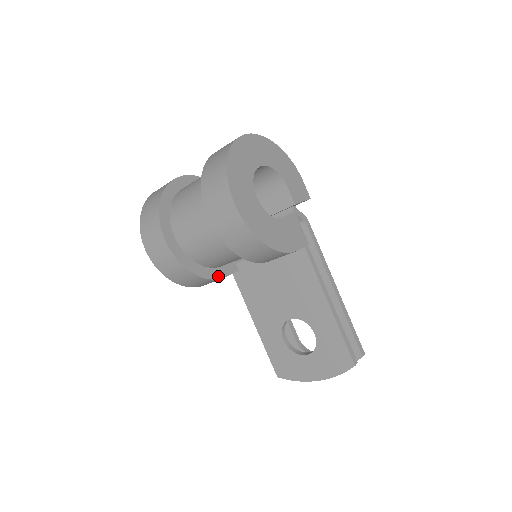
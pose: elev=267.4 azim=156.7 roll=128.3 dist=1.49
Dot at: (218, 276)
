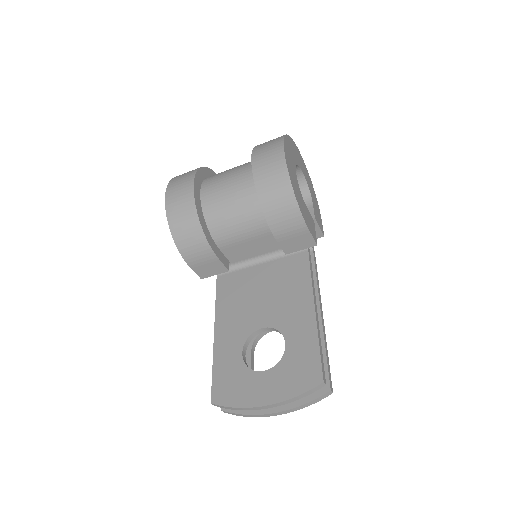
Dot at: (214, 249)
